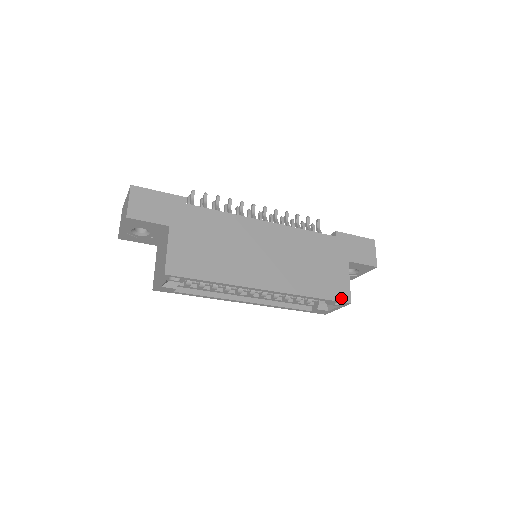
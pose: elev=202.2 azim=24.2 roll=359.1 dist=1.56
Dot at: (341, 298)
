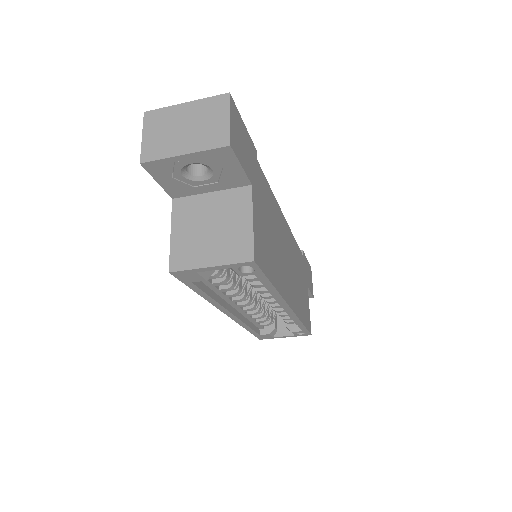
Dot at: (309, 328)
